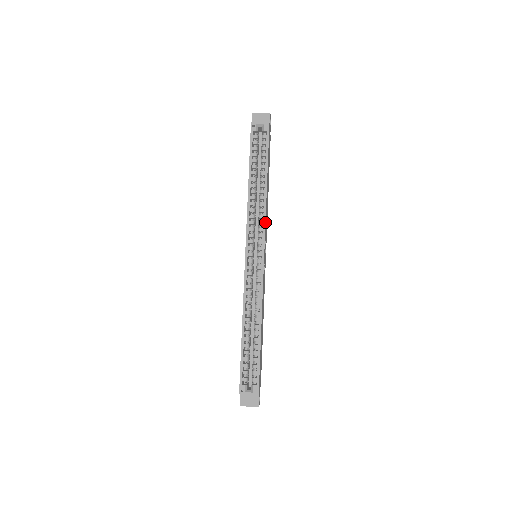
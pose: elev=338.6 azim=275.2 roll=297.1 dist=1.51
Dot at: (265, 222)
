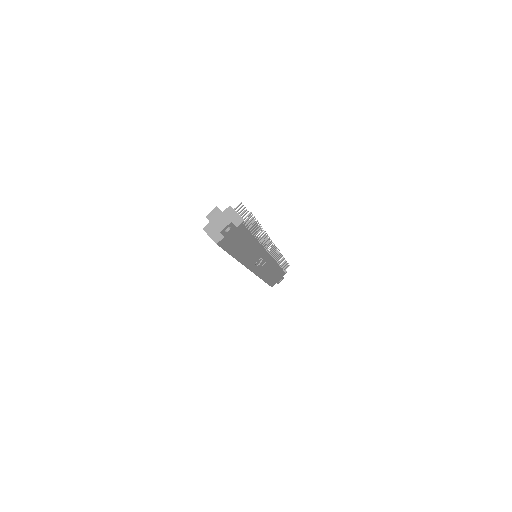
Dot at: occluded
